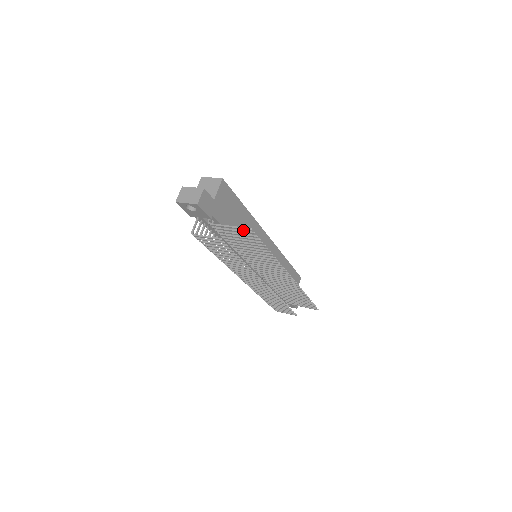
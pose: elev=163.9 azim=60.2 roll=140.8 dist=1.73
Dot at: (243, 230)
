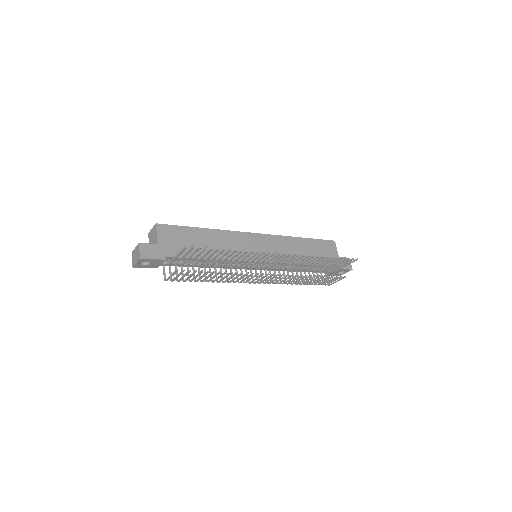
Dot at: (187, 251)
